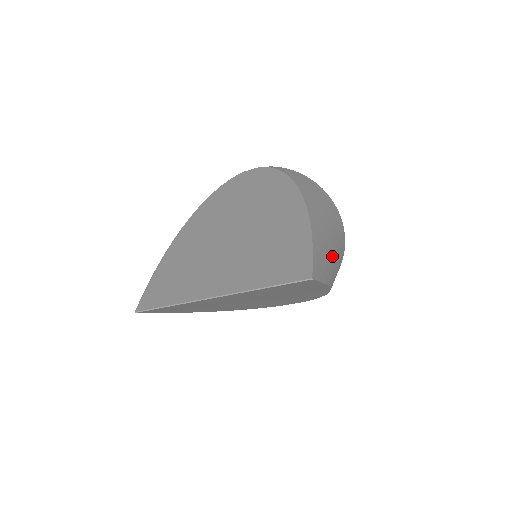
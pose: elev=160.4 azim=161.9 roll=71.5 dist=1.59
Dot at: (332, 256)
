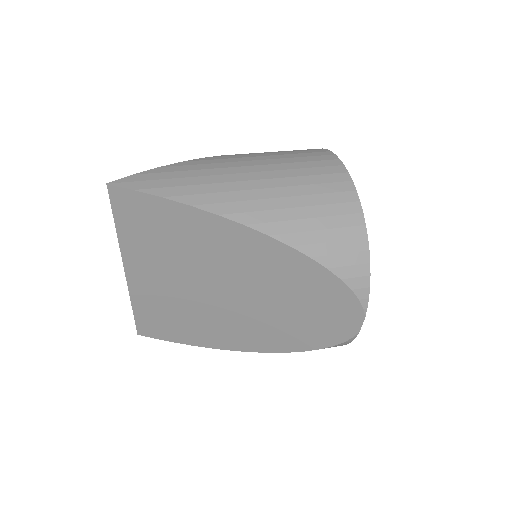
Dot at: (234, 183)
